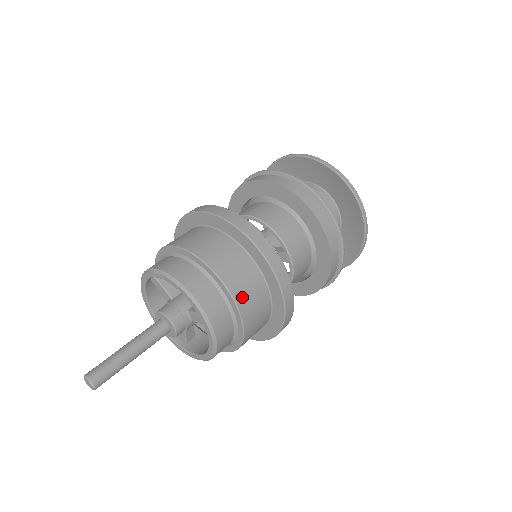
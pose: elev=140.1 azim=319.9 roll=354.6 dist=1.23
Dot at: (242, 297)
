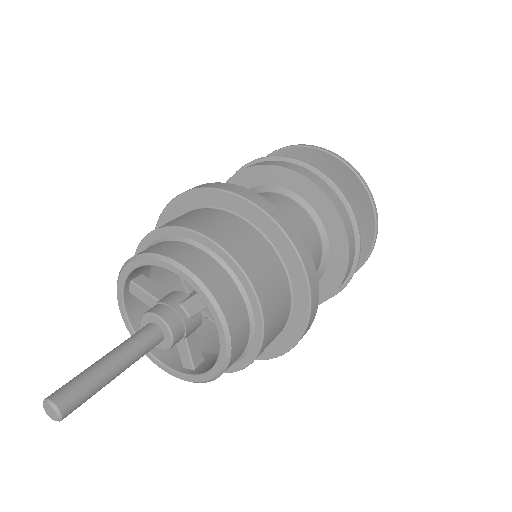
Dot at: (243, 256)
